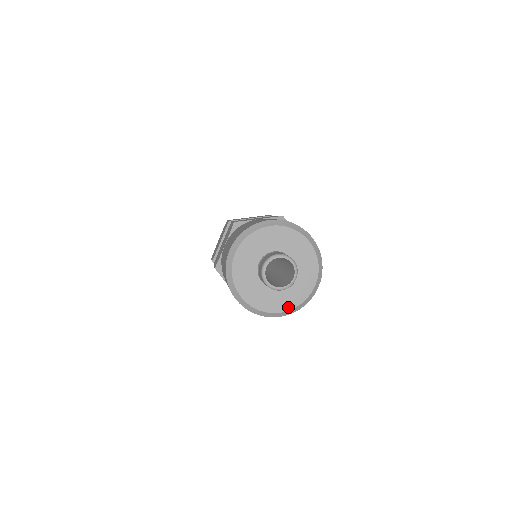
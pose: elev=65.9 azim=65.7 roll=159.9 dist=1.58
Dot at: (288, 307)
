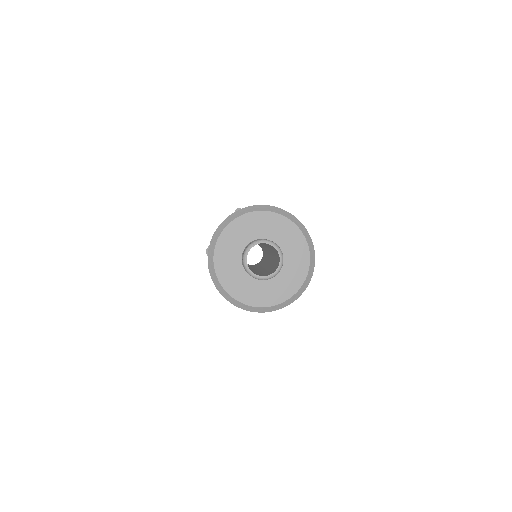
Dot at: (265, 303)
